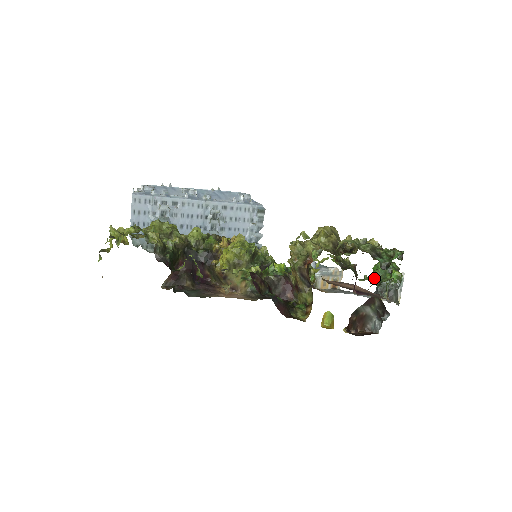
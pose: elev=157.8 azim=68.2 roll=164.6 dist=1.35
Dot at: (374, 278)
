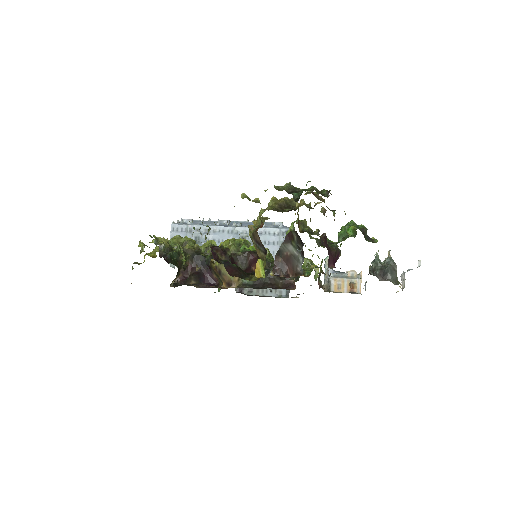
Dot at: occluded
